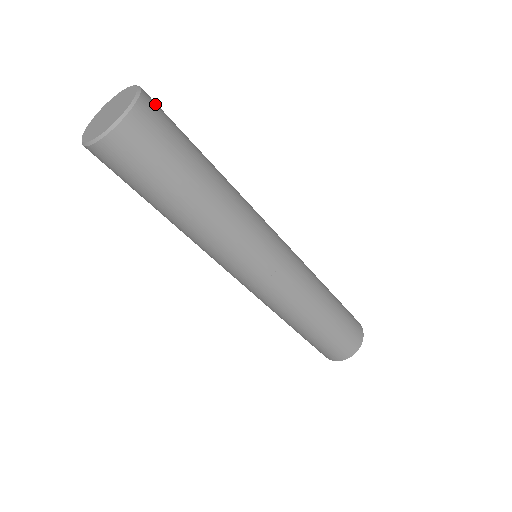
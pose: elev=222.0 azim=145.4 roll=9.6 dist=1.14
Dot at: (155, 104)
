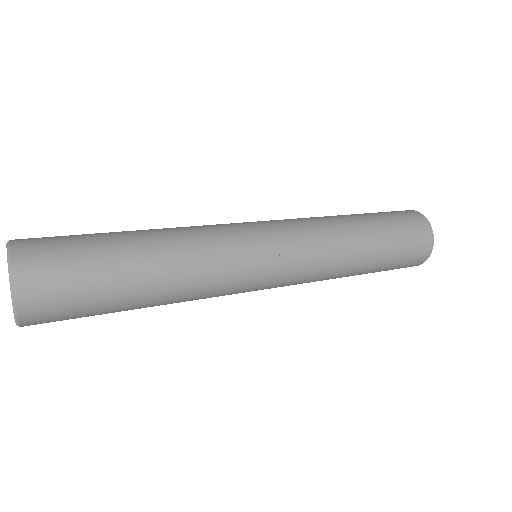
Dot at: (37, 276)
